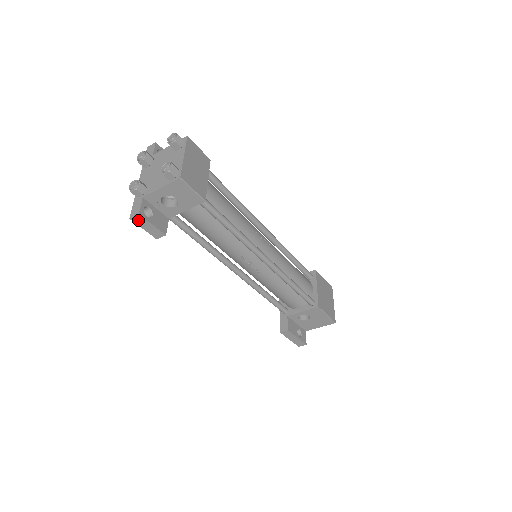
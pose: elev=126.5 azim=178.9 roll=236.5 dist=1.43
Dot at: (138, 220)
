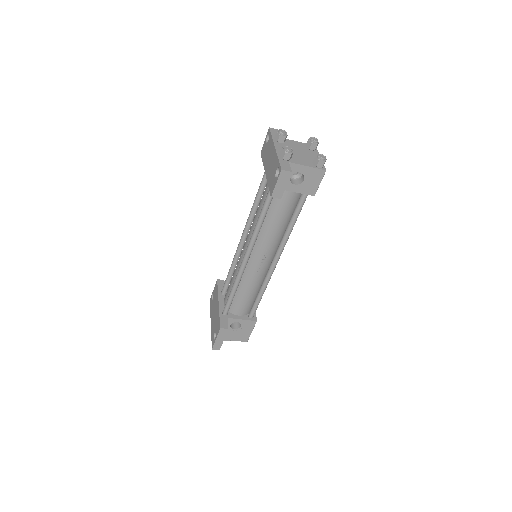
Dot at: (284, 175)
